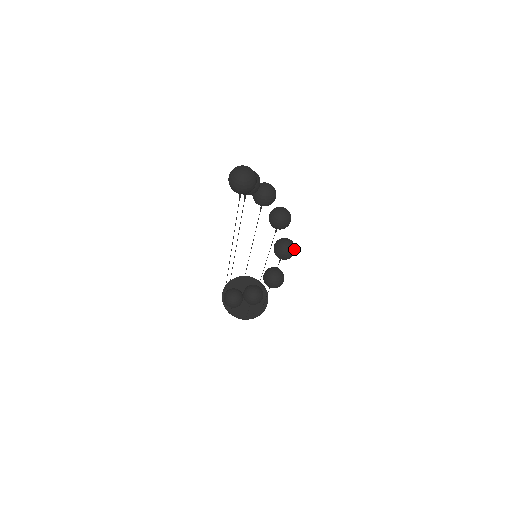
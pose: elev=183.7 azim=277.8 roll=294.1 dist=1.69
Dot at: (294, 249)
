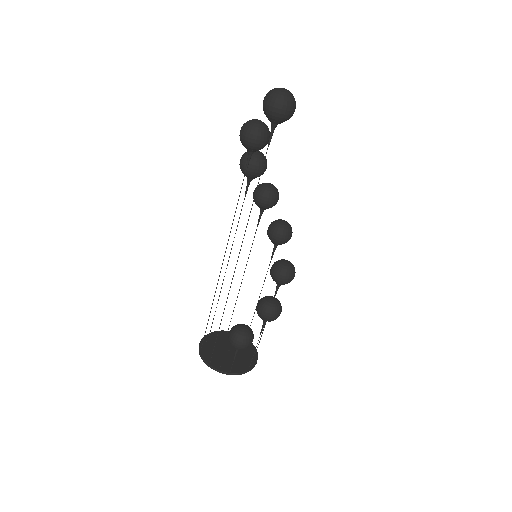
Dot at: occluded
